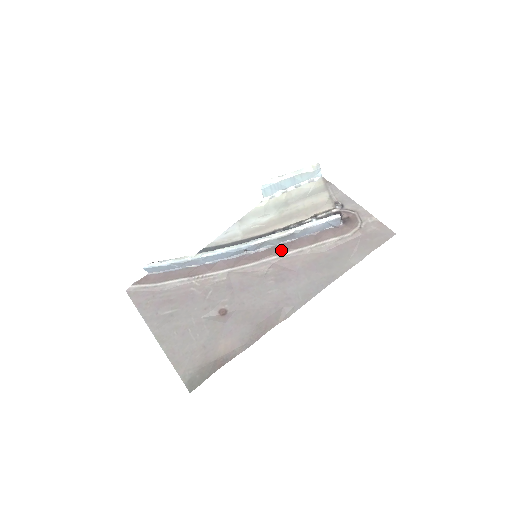
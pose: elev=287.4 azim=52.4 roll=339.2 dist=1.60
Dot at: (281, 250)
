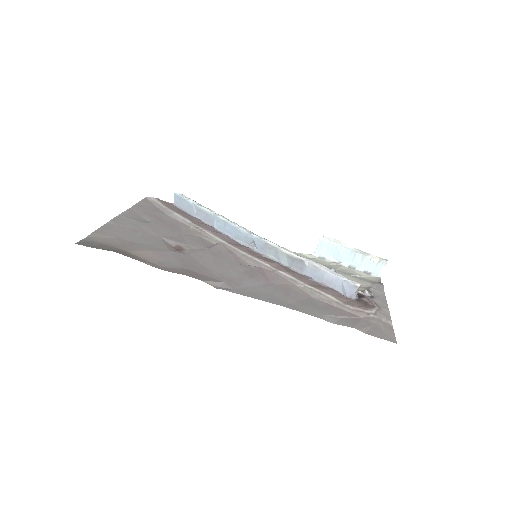
Dot at: (280, 267)
